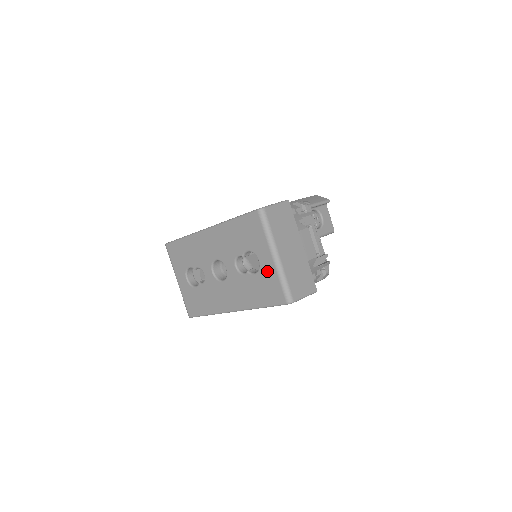
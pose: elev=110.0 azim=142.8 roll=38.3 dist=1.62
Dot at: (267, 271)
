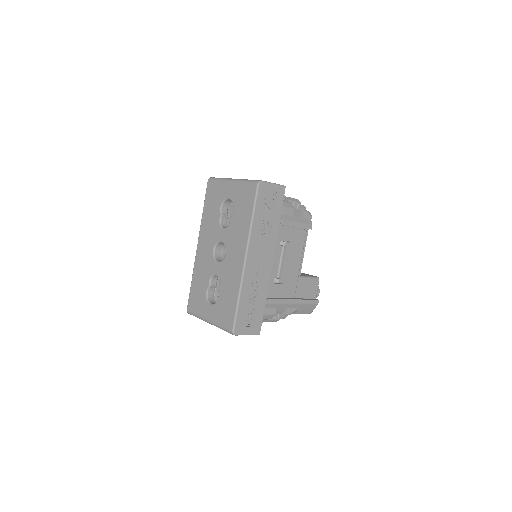
Dot at: (235, 193)
